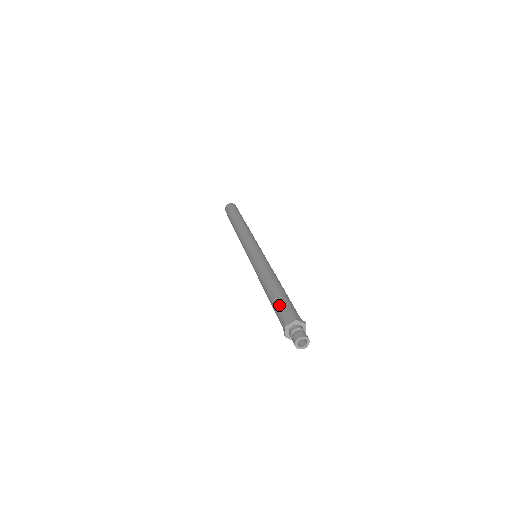
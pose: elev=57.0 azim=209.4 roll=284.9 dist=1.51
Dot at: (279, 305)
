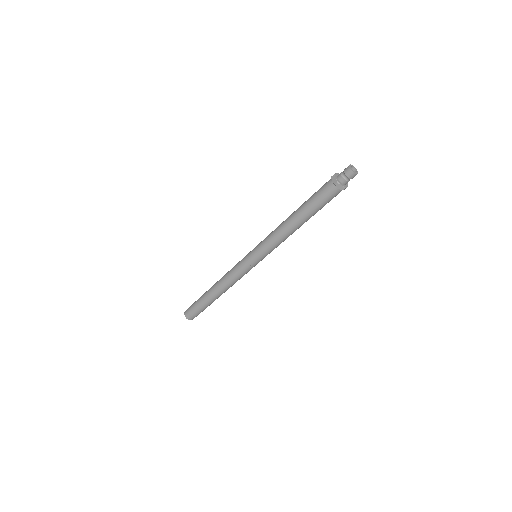
Dot at: (315, 192)
